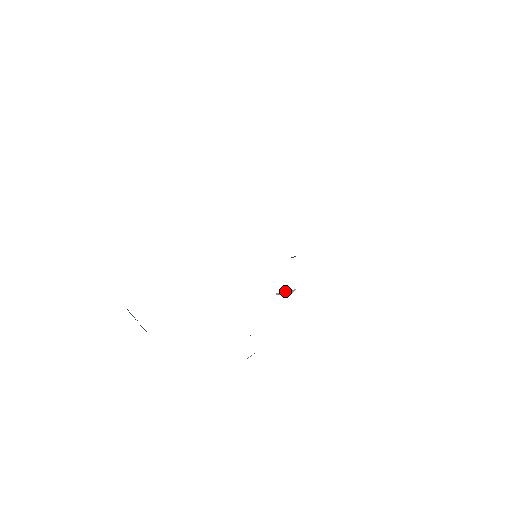
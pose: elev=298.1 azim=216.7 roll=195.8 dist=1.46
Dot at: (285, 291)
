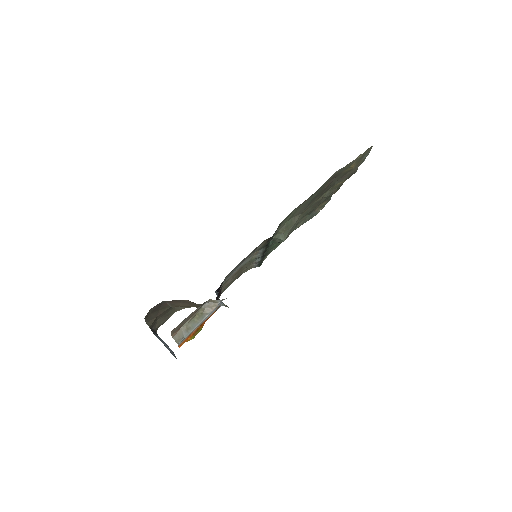
Dot at: occluded
